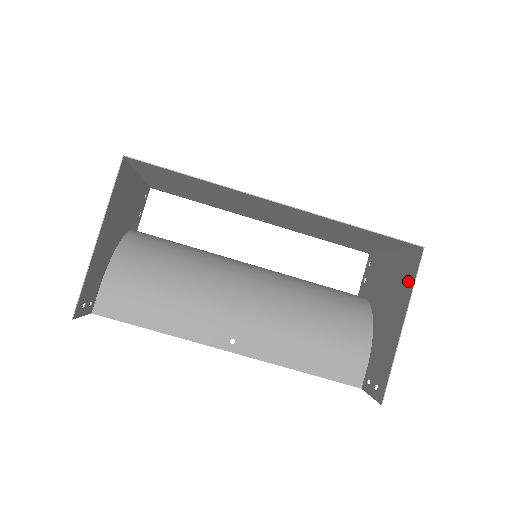
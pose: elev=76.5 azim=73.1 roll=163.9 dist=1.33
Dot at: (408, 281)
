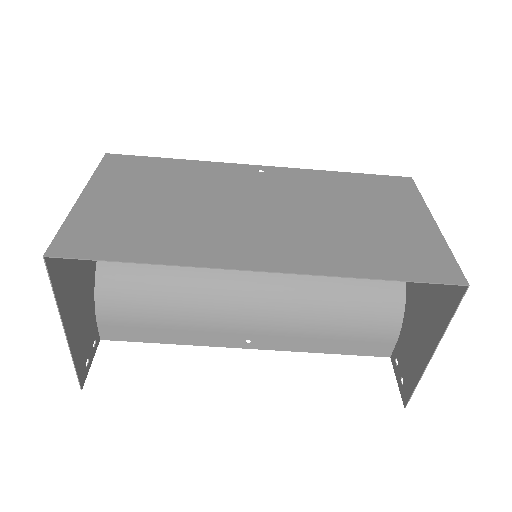
Dot at: (445, 306)
